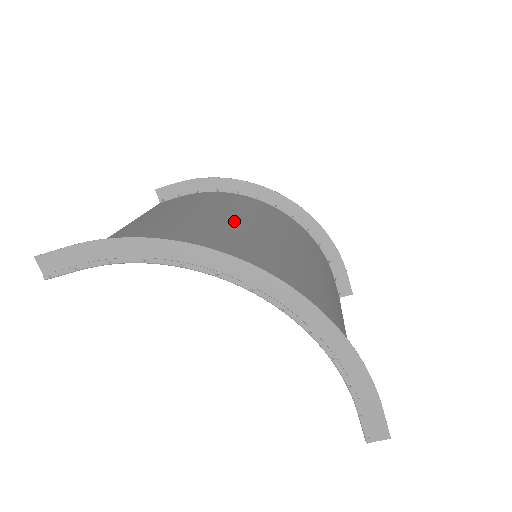
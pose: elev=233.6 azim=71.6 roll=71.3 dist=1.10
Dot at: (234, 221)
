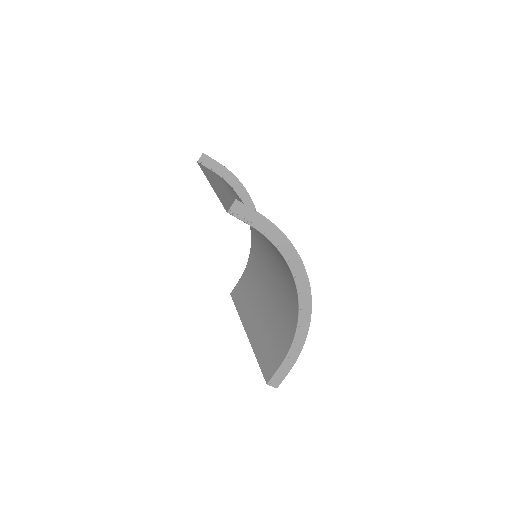
Dot at: occluded
